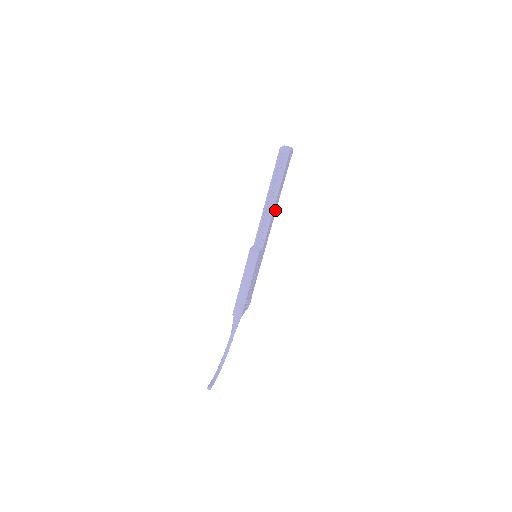
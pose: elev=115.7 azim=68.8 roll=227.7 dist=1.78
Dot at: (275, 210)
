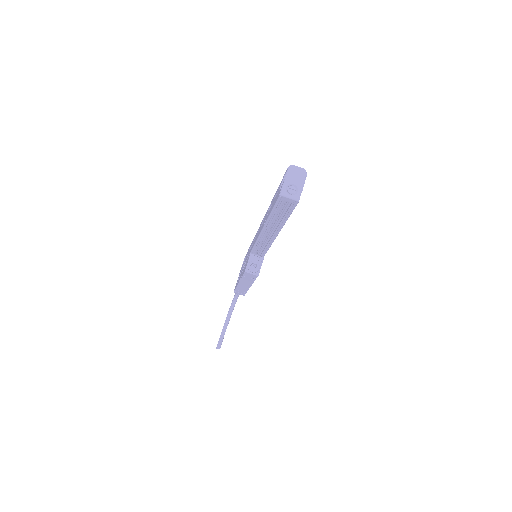
Dot at: occluded
